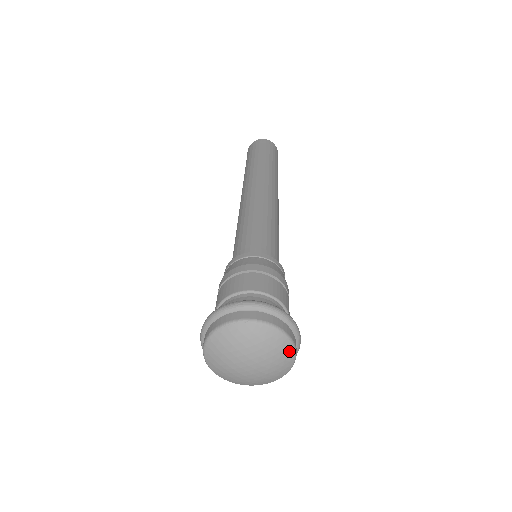
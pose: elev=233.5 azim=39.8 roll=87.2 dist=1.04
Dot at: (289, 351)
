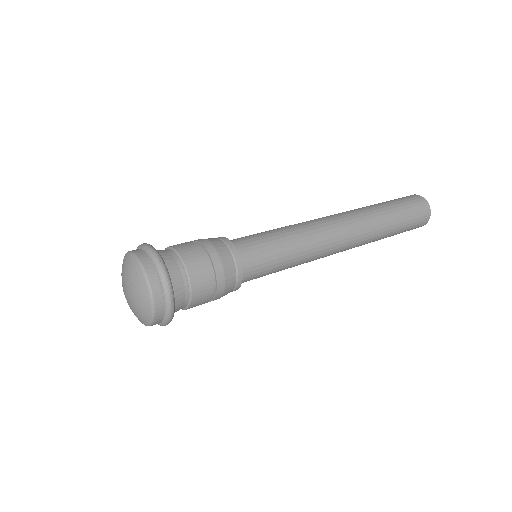
Dot at: (143, 283)
